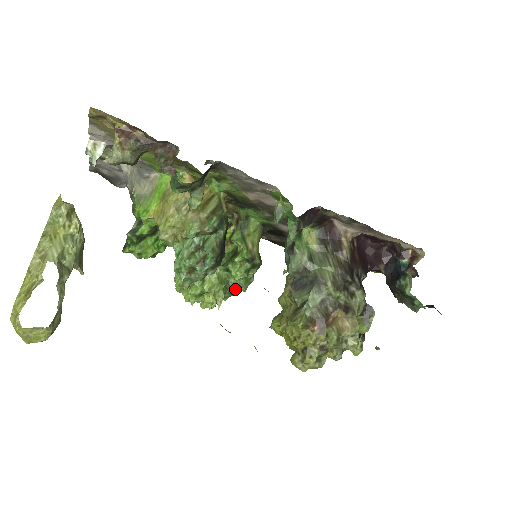
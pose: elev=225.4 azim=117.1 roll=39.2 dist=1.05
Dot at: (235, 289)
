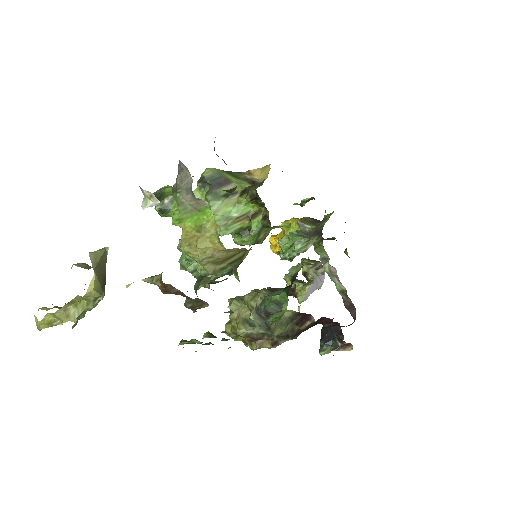
Dot at: occluded
